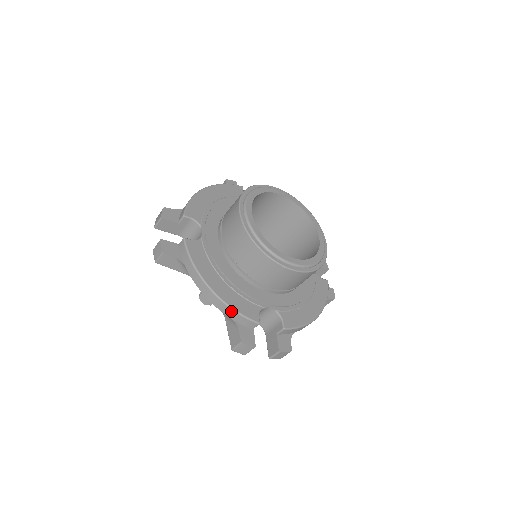
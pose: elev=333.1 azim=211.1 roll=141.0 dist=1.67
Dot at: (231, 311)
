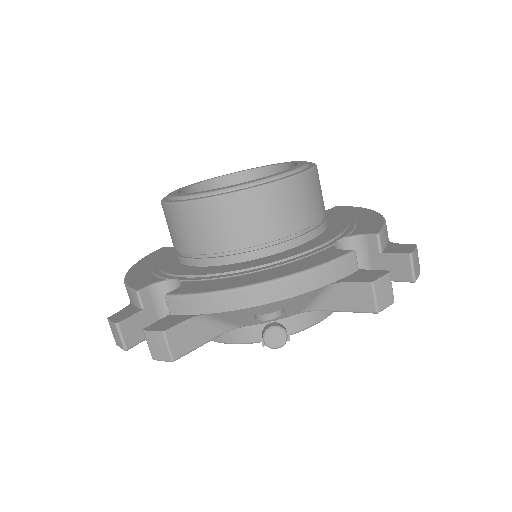
Dot at: (314, 274)
